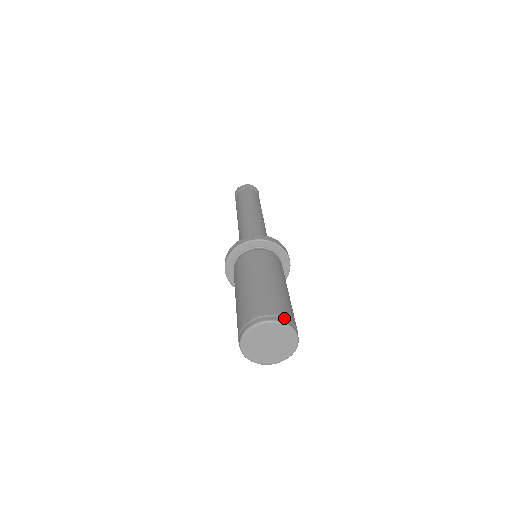
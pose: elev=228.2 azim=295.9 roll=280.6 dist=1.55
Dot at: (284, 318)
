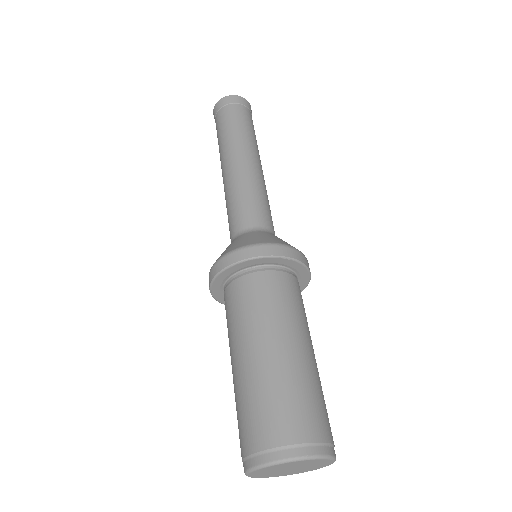
Dot at: (321, 444)
